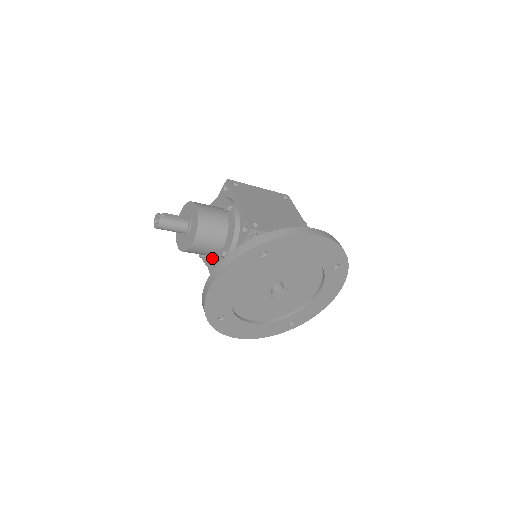
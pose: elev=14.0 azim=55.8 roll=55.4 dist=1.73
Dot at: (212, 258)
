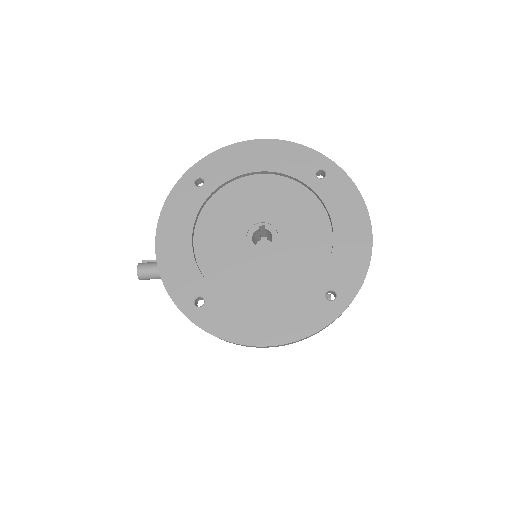
Dot at: occluded
